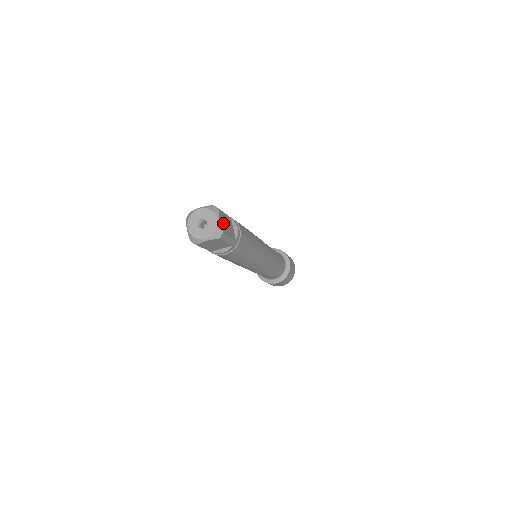
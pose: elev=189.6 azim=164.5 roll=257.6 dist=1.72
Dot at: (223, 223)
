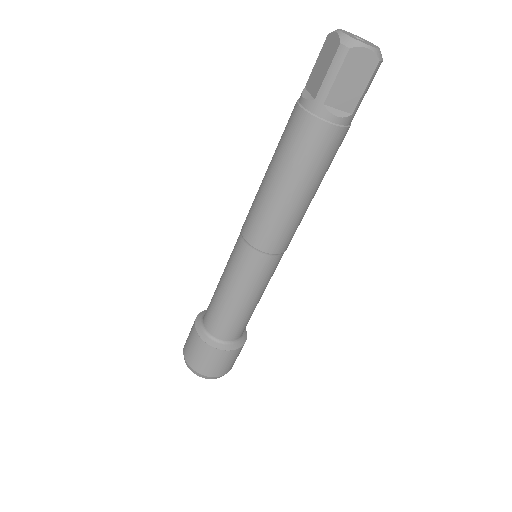
Dot at: occluded
